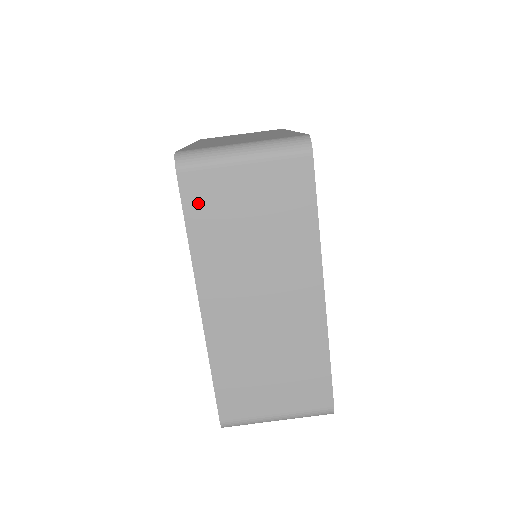
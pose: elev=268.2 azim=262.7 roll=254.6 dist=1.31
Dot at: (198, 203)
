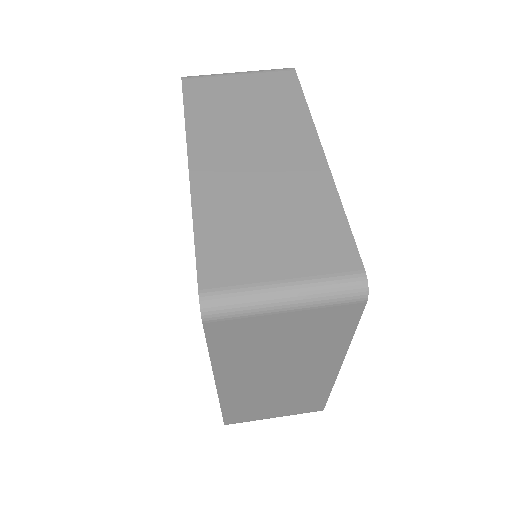
Dot at: (197, 95)
